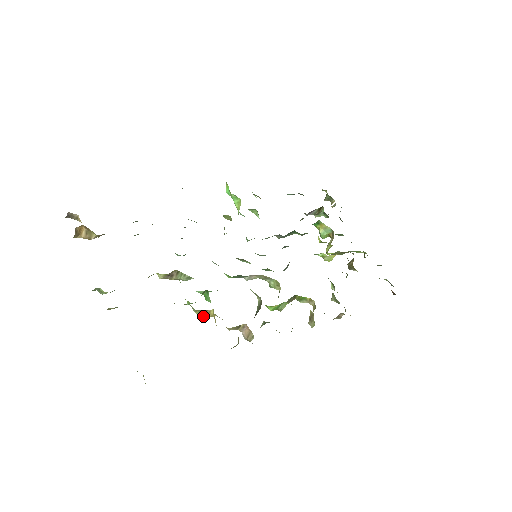
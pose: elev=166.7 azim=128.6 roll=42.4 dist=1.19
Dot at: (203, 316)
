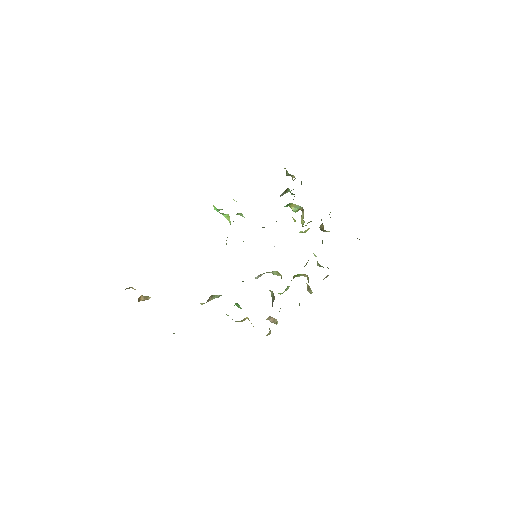
Dot at: (241, 321)
